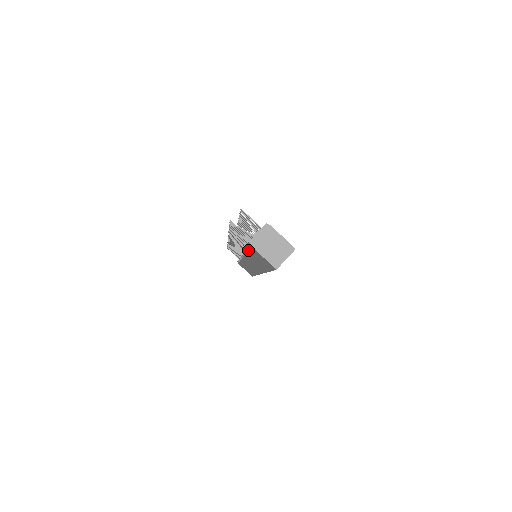
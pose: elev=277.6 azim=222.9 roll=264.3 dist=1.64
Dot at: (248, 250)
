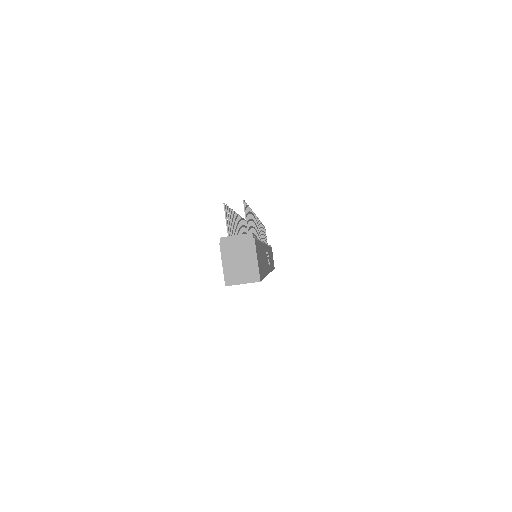
Dot at: occluded
